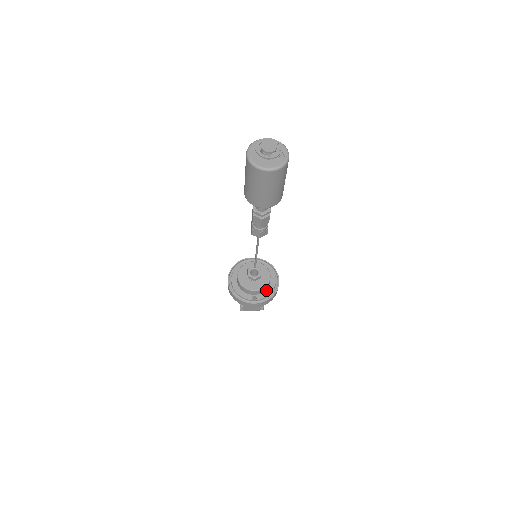
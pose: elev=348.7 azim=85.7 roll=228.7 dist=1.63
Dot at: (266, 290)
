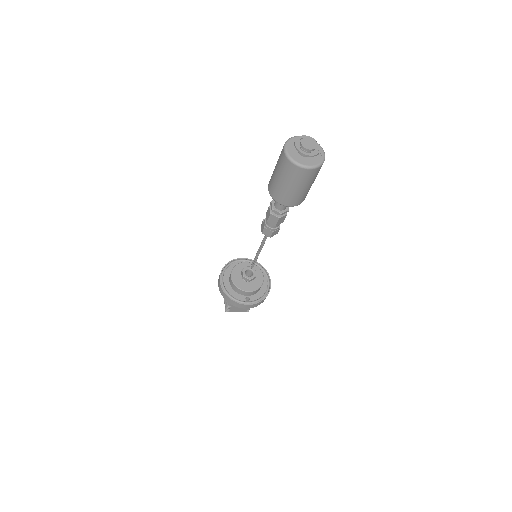
Dot at: (259, 291)
